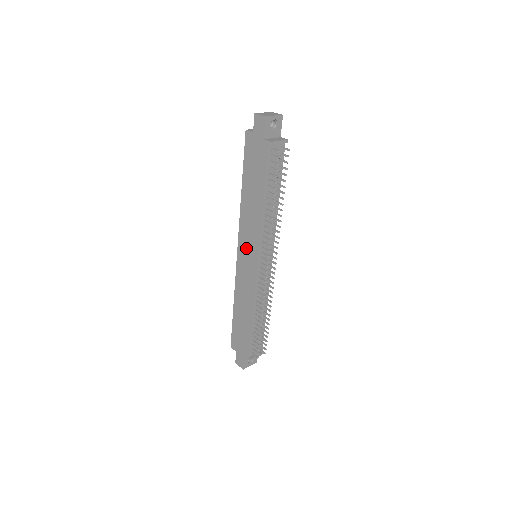
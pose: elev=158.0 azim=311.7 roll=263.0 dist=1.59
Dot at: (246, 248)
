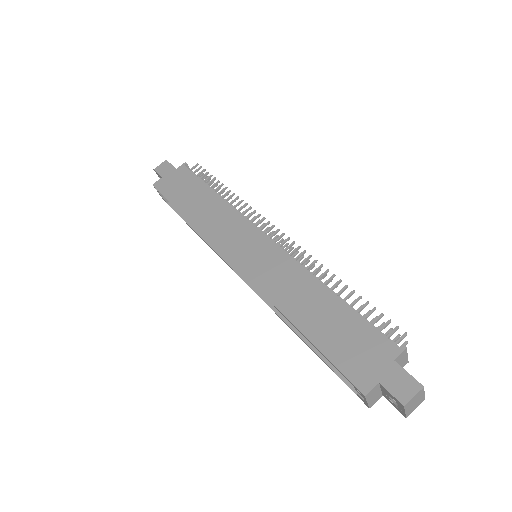
Dot at: (238, 244)
